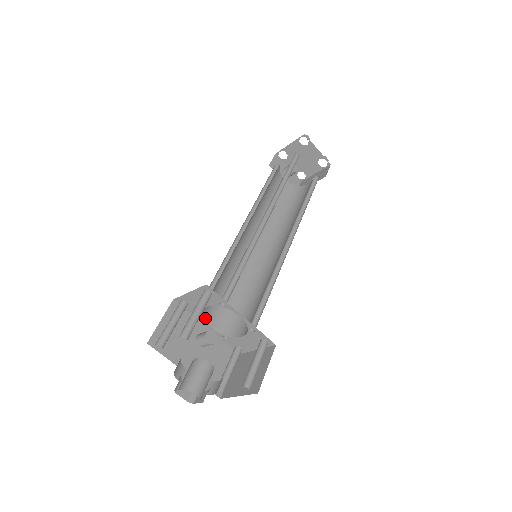
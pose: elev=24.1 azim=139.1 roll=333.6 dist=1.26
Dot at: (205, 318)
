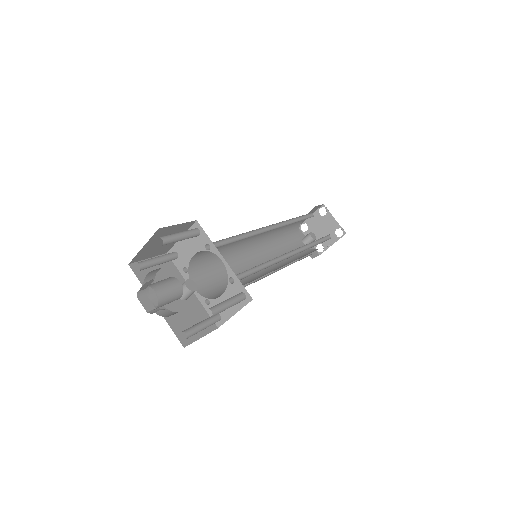
Dot at: (192, 278)
